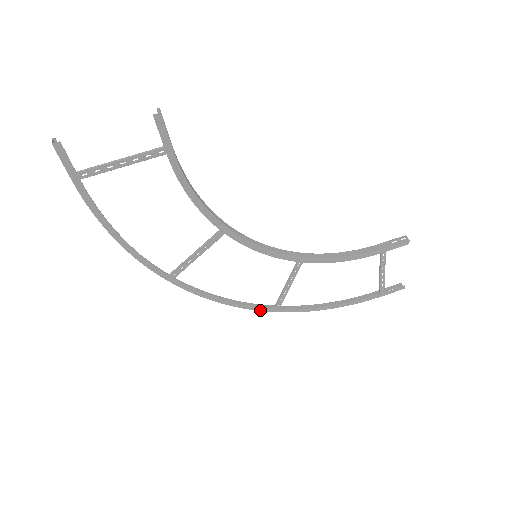
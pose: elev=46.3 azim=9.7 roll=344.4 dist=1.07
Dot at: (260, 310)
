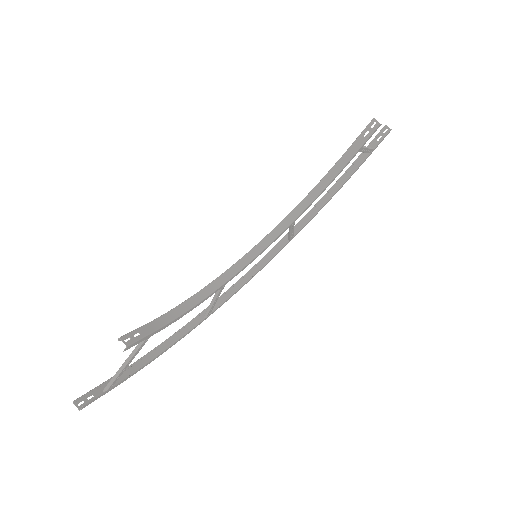
Dot at: occluded
